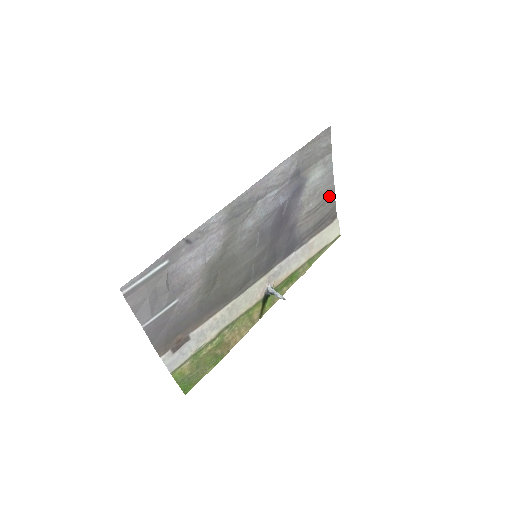
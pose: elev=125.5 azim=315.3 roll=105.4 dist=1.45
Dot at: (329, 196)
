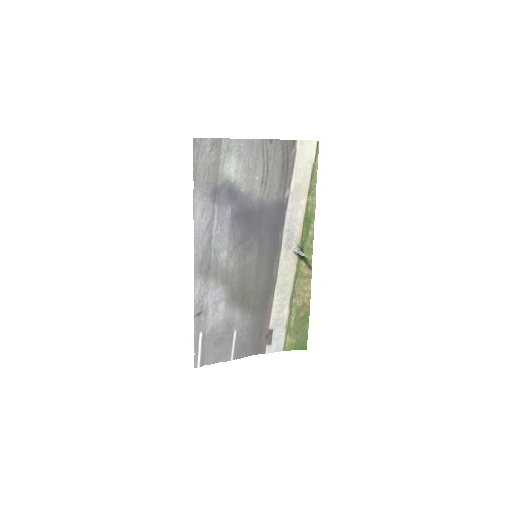
Dot at: (266, 149)
